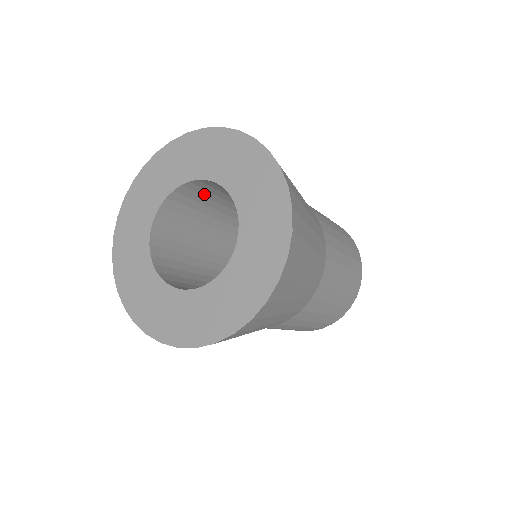
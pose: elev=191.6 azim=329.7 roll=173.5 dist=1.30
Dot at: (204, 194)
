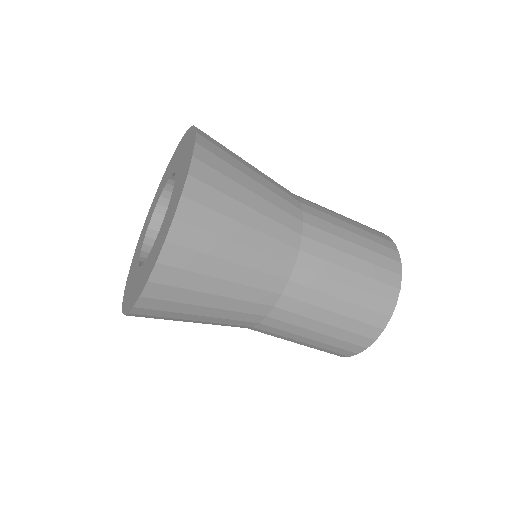
Dot at: occluded
